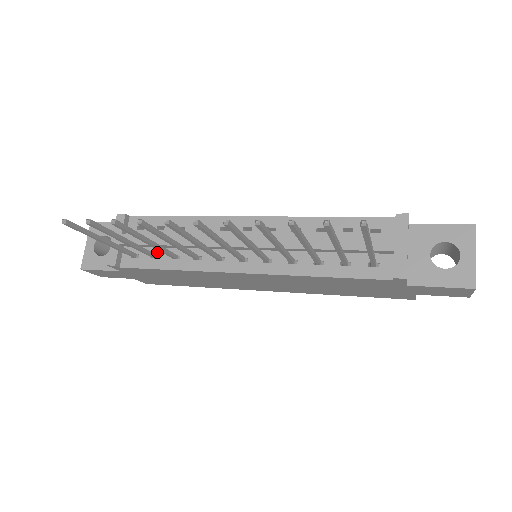
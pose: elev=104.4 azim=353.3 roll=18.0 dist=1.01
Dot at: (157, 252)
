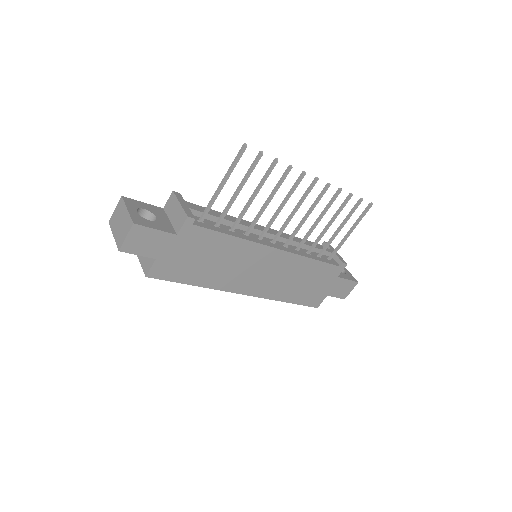
Dot at: (216, 224)
